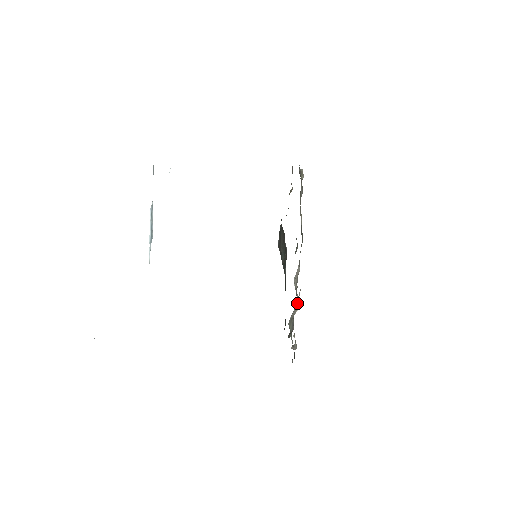
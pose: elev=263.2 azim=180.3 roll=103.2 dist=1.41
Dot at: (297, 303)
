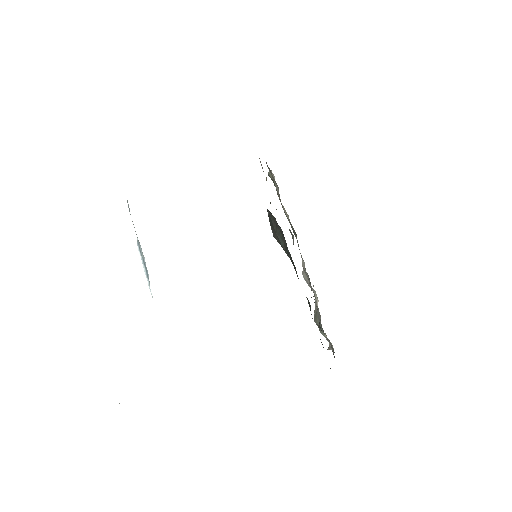
Dot at: (315, 297)
